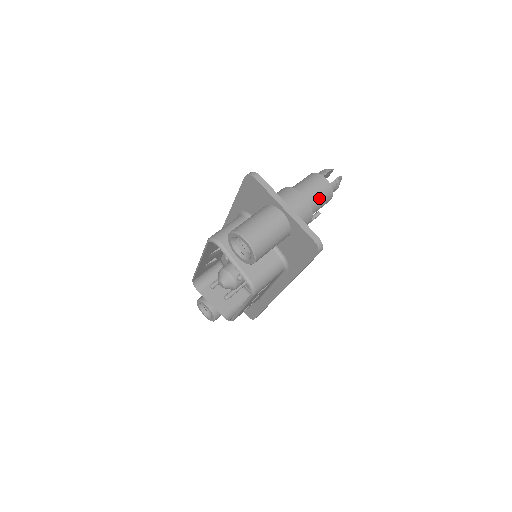
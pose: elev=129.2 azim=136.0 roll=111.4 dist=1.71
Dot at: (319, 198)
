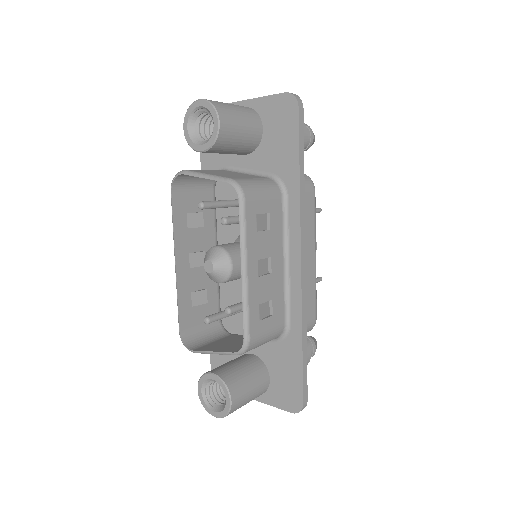
Dot at: occluded
